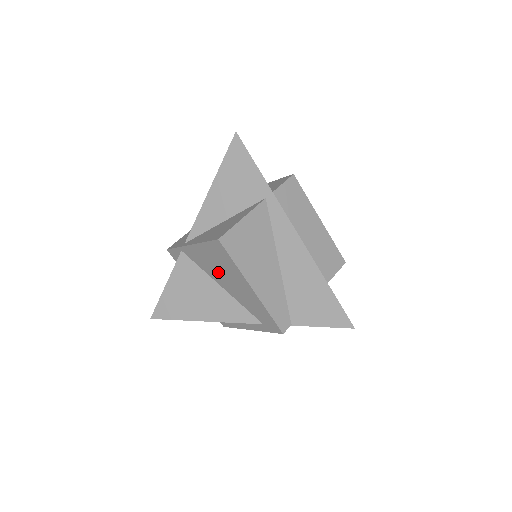
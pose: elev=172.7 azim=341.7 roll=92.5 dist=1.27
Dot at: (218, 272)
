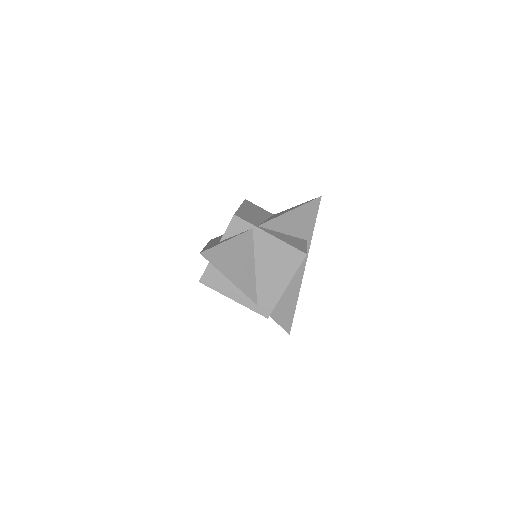
Dot at: (270, 262)
